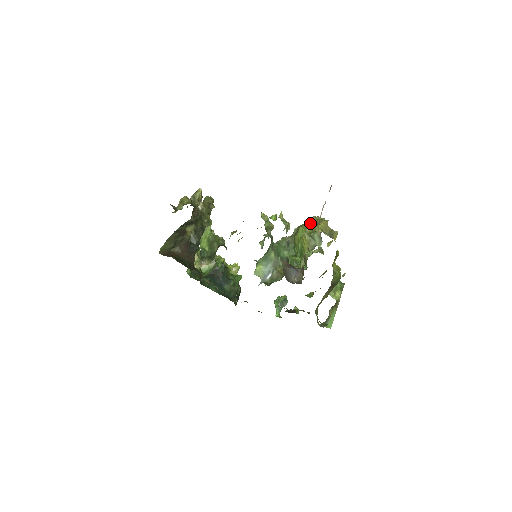
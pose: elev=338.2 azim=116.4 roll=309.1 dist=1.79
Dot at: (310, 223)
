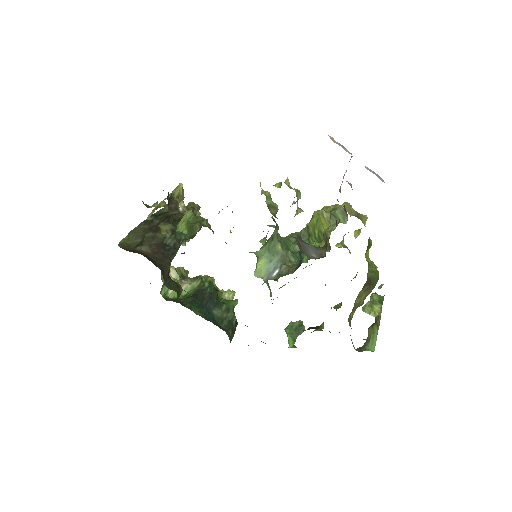
Dot at: (327, 207)
